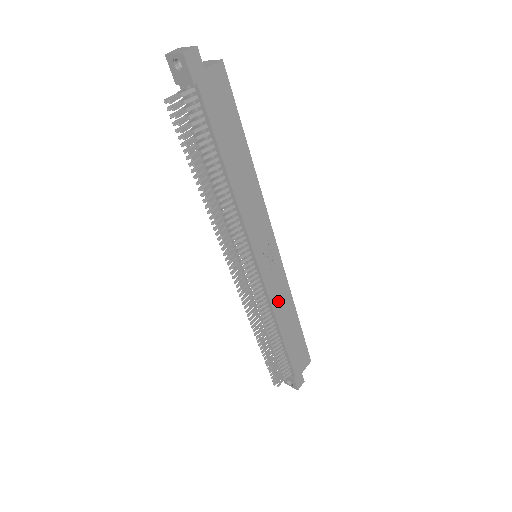
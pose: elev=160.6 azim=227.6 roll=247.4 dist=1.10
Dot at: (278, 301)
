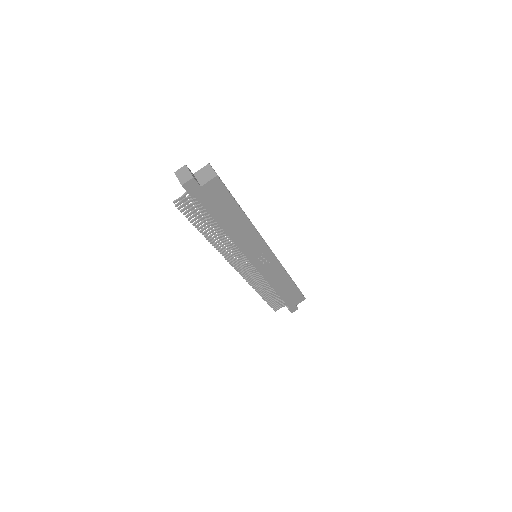
Dot at: (273, 278)
